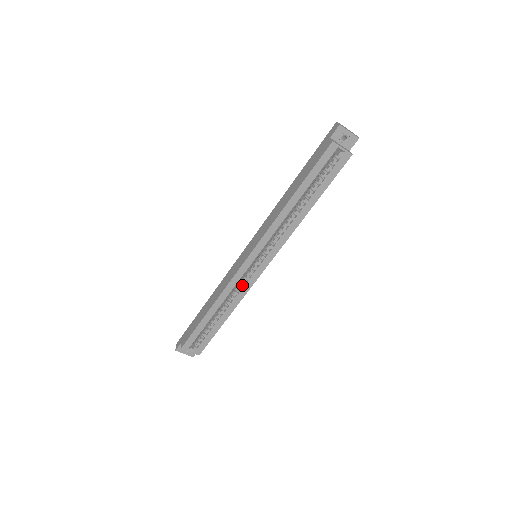
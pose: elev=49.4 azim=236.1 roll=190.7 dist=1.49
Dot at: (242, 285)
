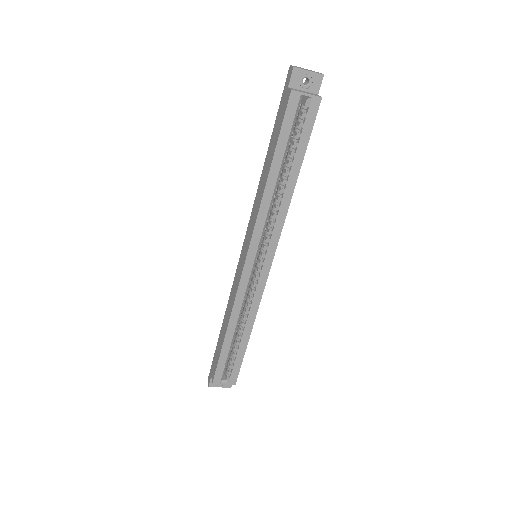
Dot at: (252, 294)
